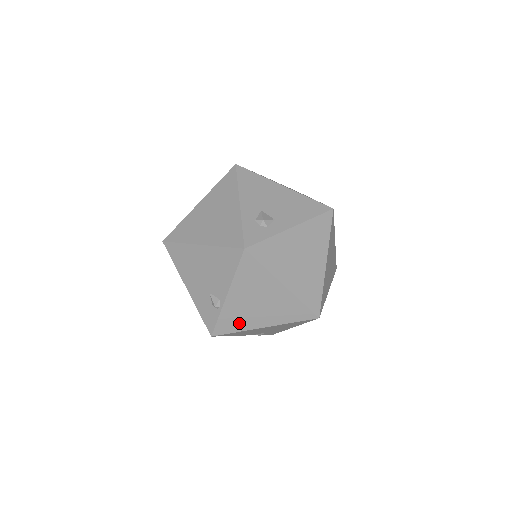
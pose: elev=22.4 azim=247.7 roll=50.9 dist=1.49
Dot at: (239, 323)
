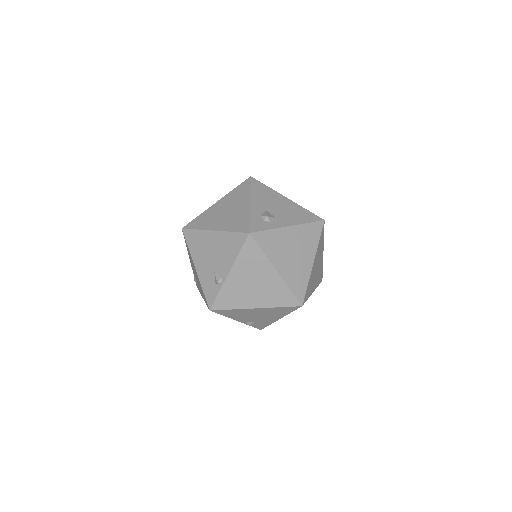
Dot at: (235, 301)
